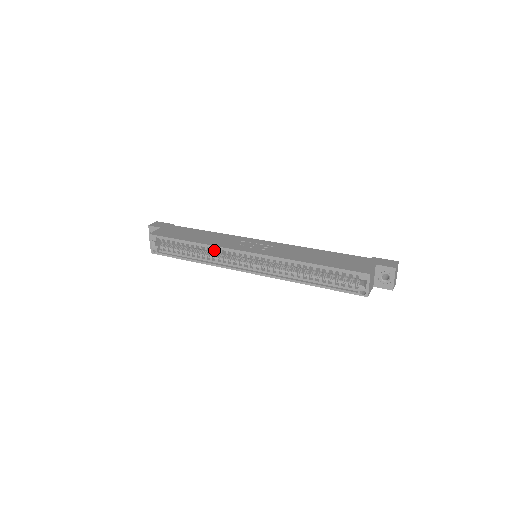
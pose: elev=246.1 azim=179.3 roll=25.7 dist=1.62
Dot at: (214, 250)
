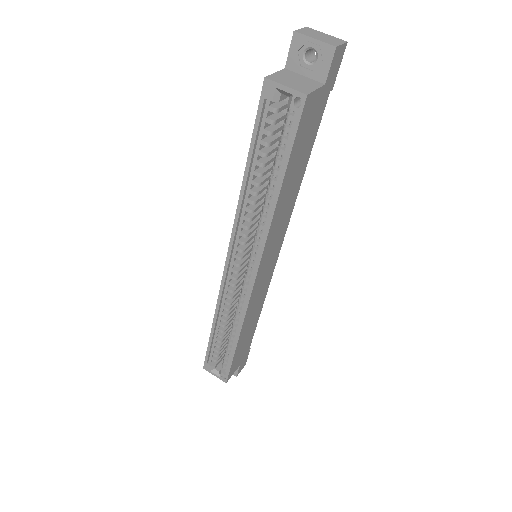
Dot at: (232, 306)
